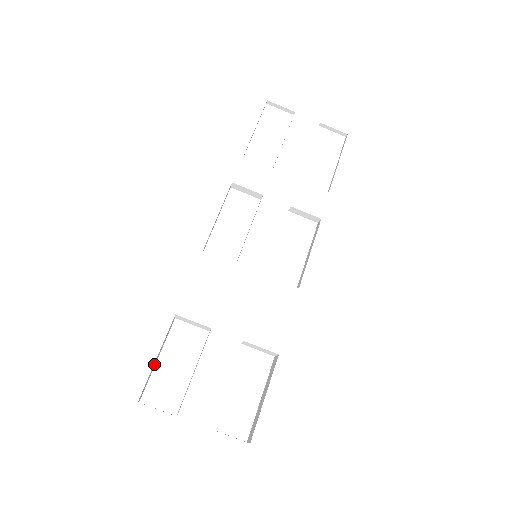
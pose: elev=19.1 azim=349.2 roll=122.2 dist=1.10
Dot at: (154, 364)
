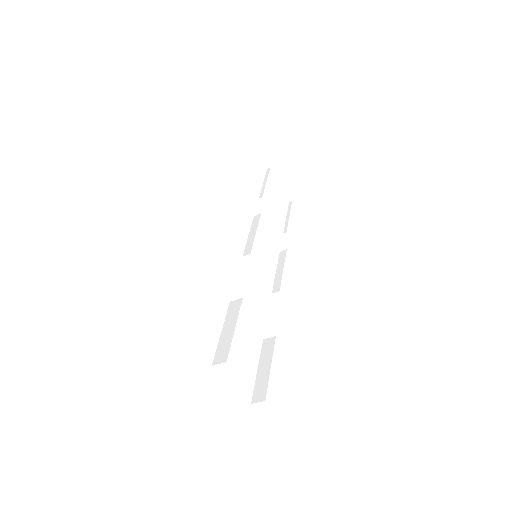
Dot at: occluded
